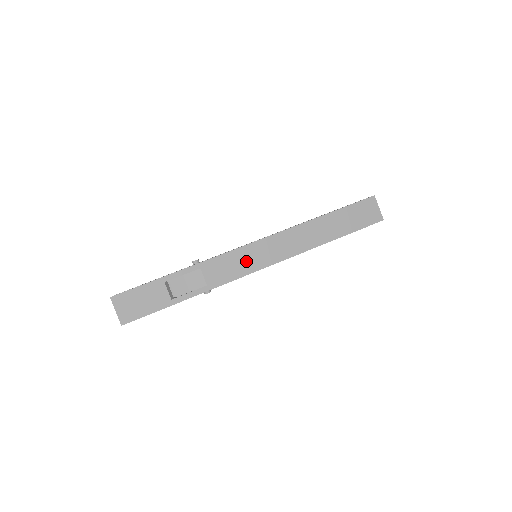
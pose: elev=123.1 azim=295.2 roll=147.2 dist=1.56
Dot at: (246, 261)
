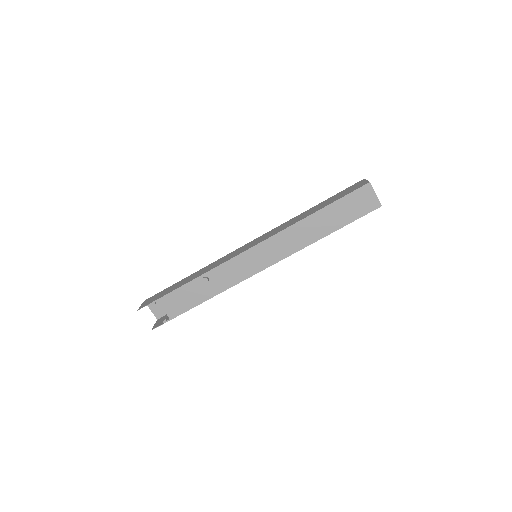
Dot at: occluded
